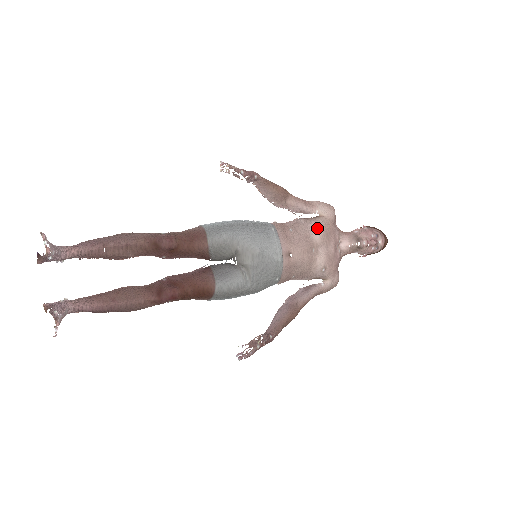
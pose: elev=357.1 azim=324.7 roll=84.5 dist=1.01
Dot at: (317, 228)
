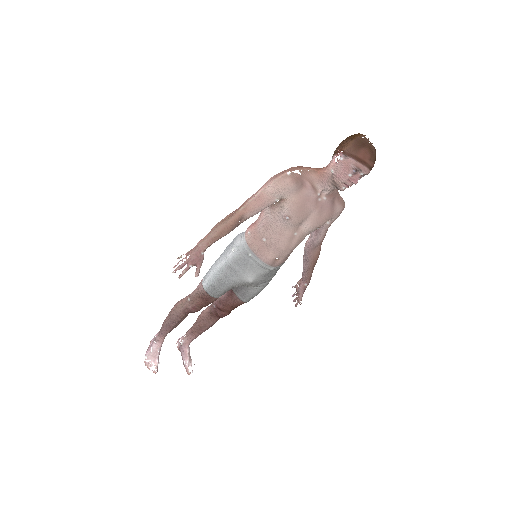
Dot at: (286, 220)
